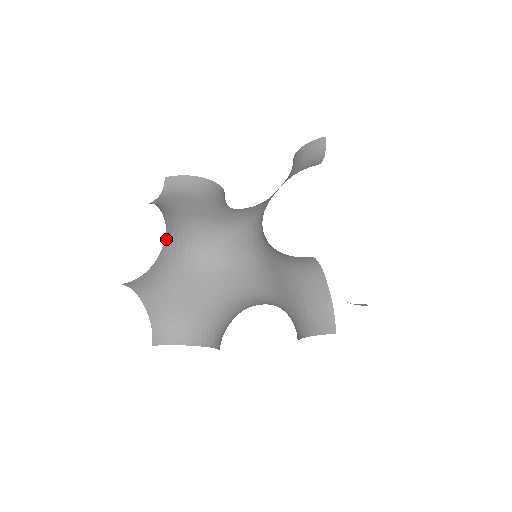
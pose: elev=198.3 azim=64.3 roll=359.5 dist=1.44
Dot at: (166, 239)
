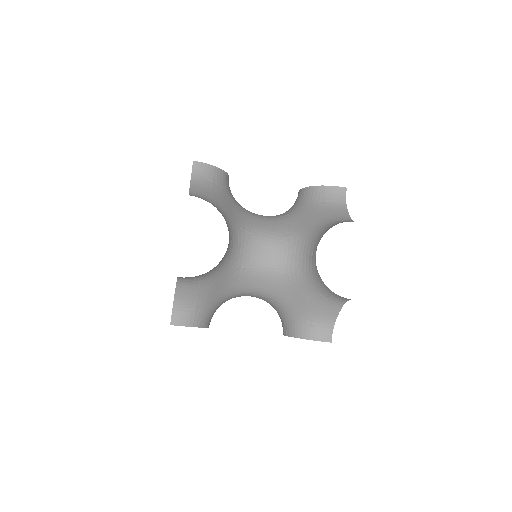
Dot at: occluded
